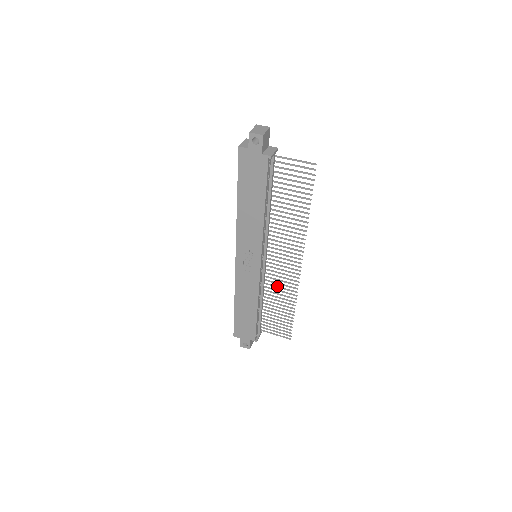
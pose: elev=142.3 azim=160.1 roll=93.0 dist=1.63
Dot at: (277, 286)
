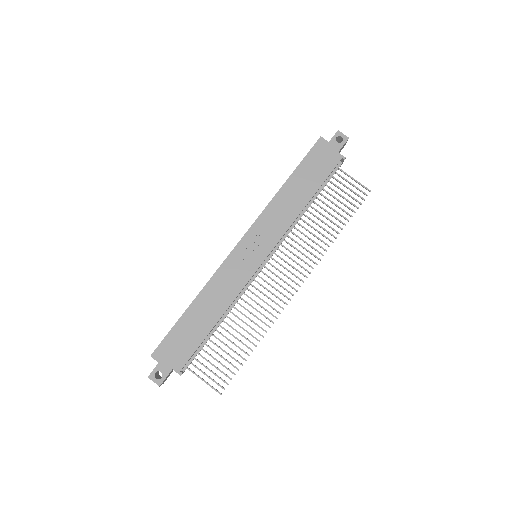
Dot at: occluded
